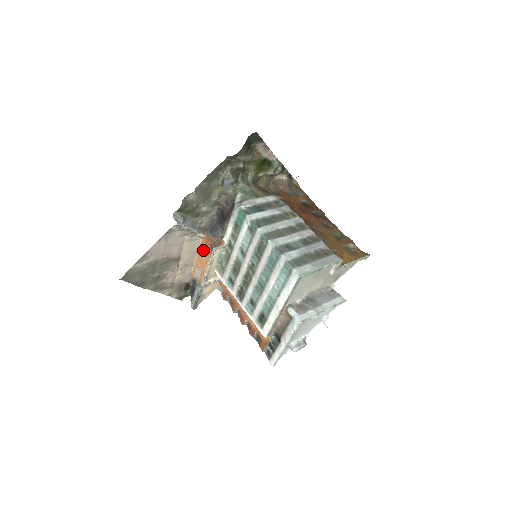
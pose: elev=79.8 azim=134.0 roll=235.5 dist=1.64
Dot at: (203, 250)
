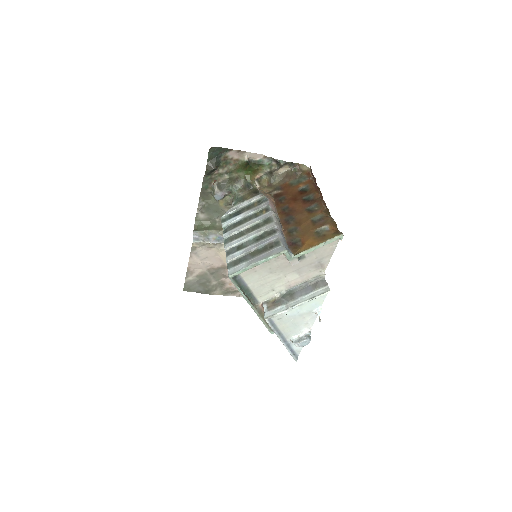
Dot at: occluded
